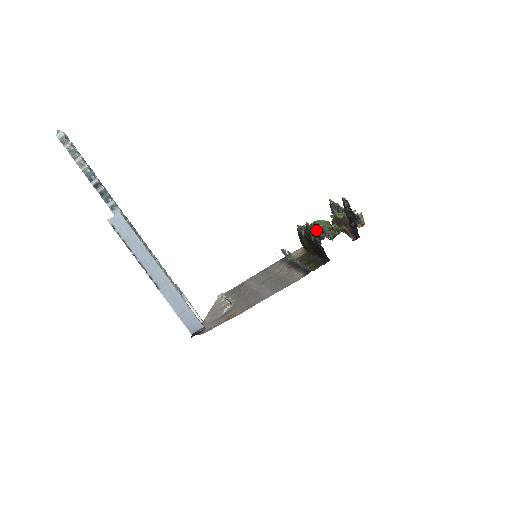
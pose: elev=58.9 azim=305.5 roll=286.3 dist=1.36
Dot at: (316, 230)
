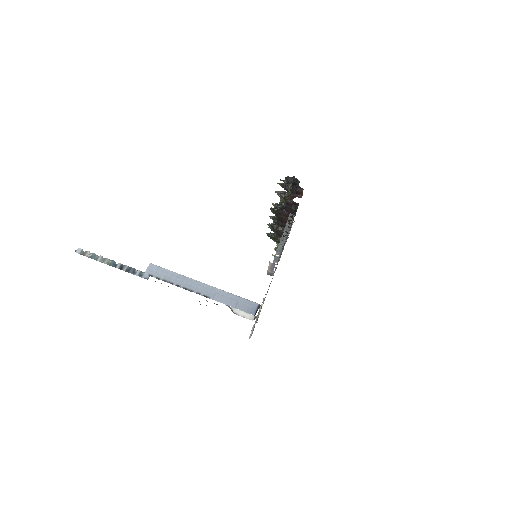
Dot at: (278, 207)
